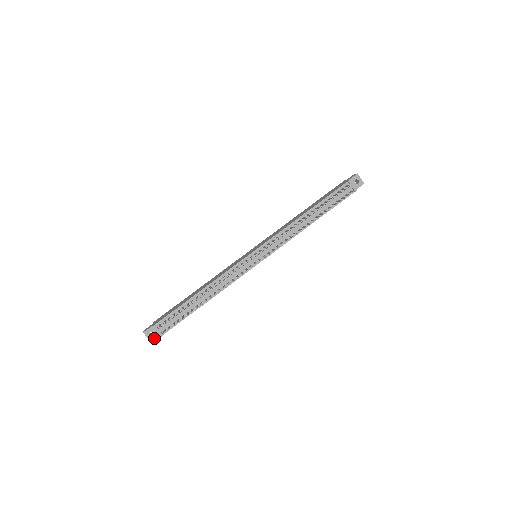
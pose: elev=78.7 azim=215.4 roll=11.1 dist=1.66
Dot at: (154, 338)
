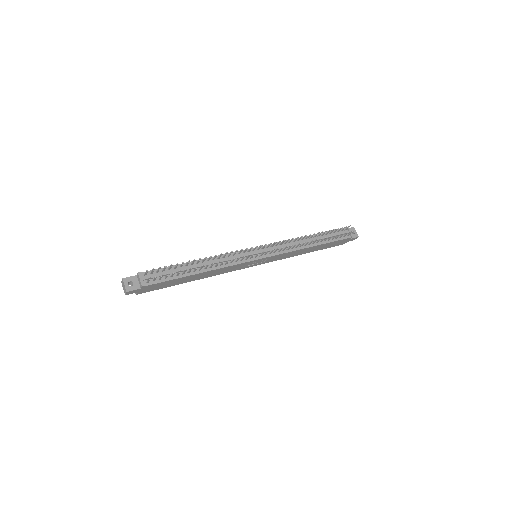
Dot at: (132, 288)
